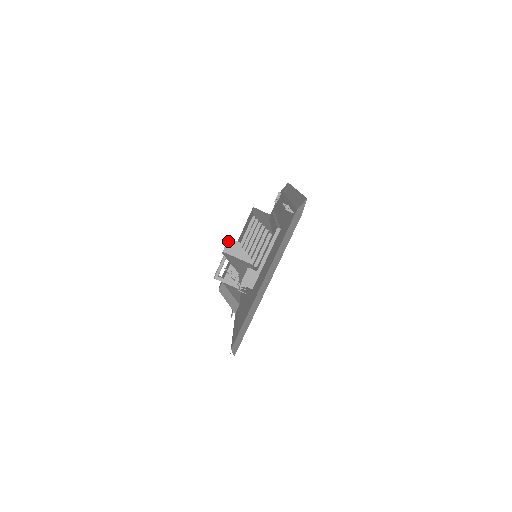
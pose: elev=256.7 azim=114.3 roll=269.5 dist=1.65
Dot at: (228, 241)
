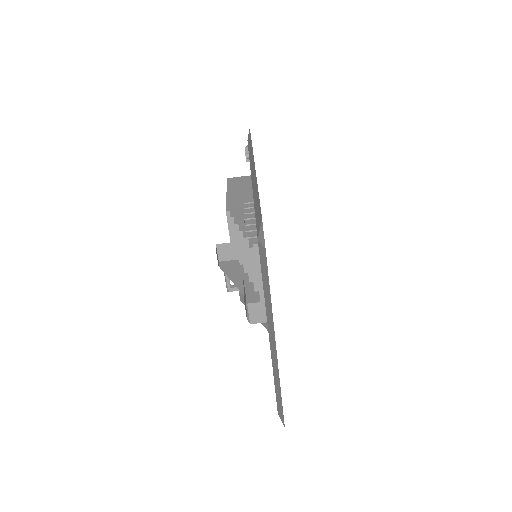
Dot at: (217, 248)
